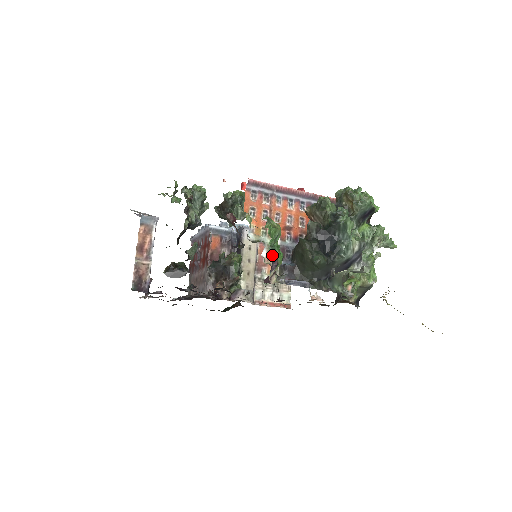
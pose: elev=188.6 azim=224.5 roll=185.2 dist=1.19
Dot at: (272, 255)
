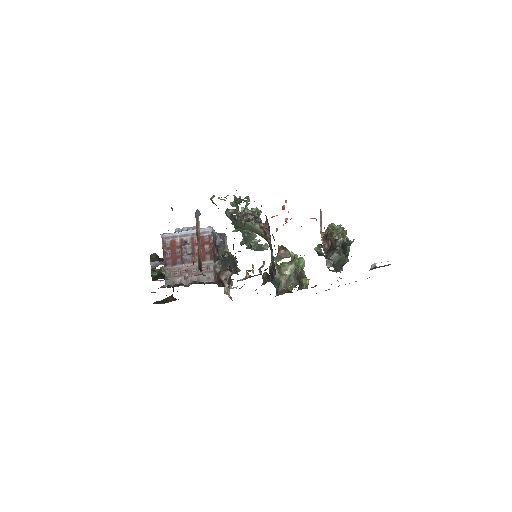
Dot at: occluded
